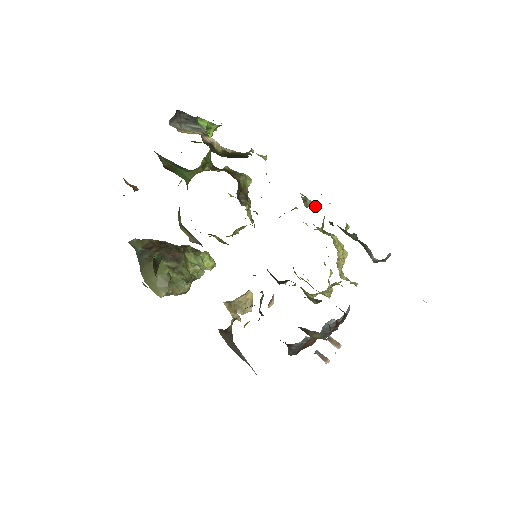
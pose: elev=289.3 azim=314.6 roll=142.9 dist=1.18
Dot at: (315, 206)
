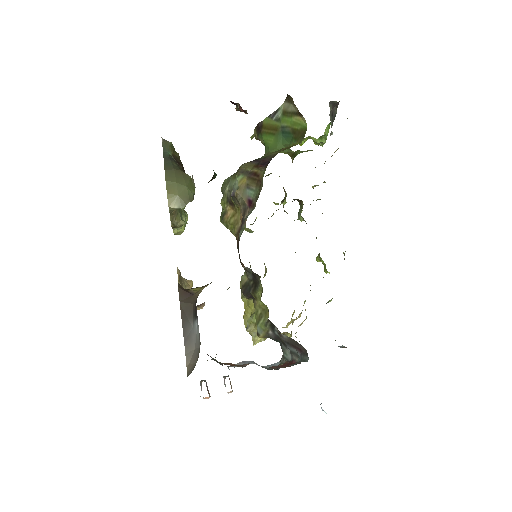
Dot at: occluded
